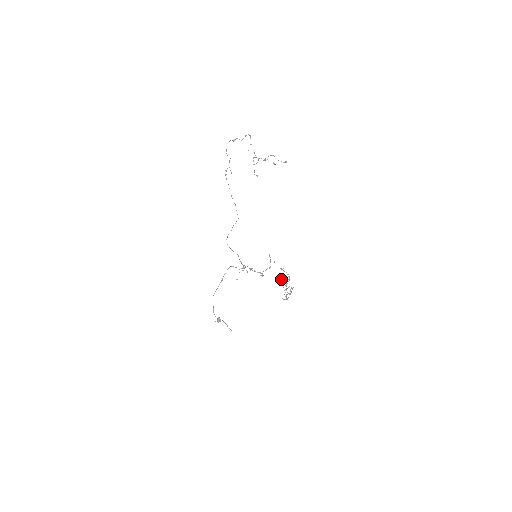
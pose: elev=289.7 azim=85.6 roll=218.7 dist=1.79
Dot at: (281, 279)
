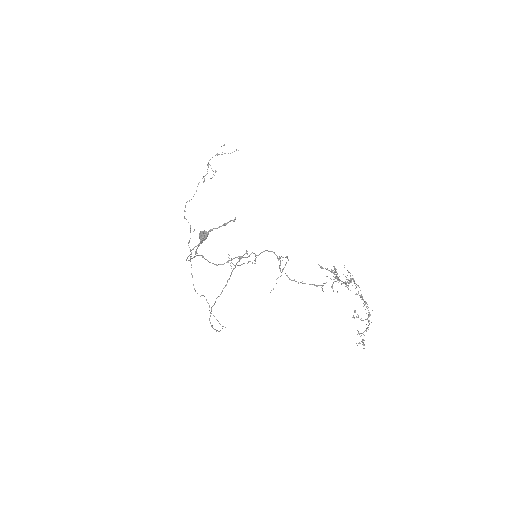
Dot at: occluded
